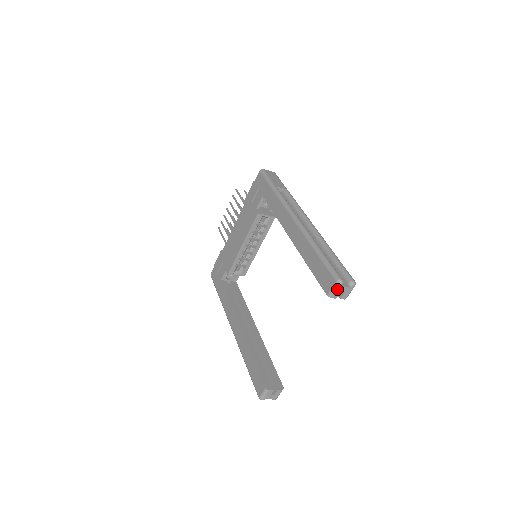
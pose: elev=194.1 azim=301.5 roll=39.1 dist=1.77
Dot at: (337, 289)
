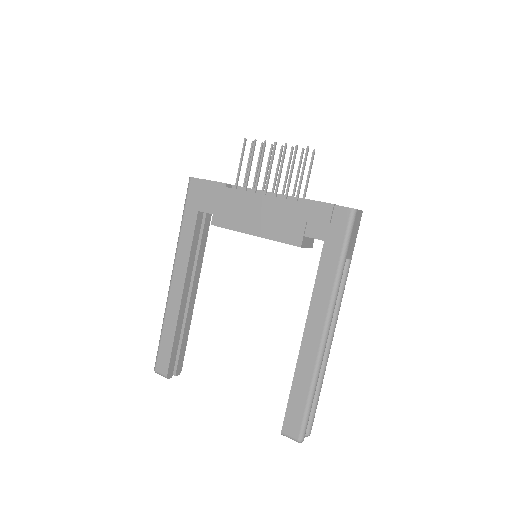
Dot at: (293, 439)
